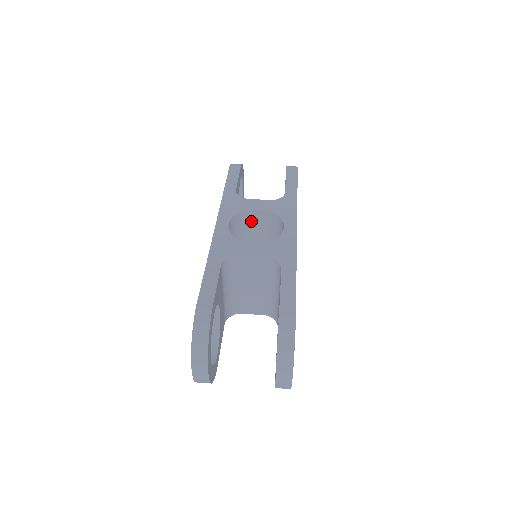
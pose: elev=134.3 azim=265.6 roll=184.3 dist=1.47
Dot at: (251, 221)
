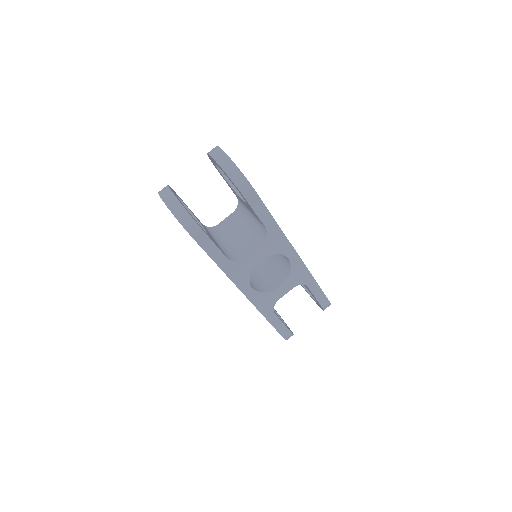
Dot at: occluded
